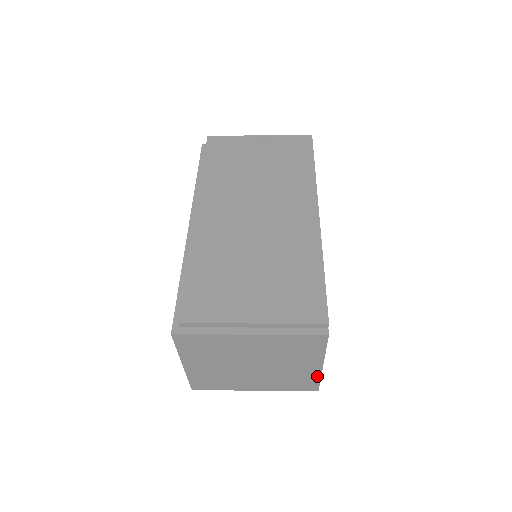
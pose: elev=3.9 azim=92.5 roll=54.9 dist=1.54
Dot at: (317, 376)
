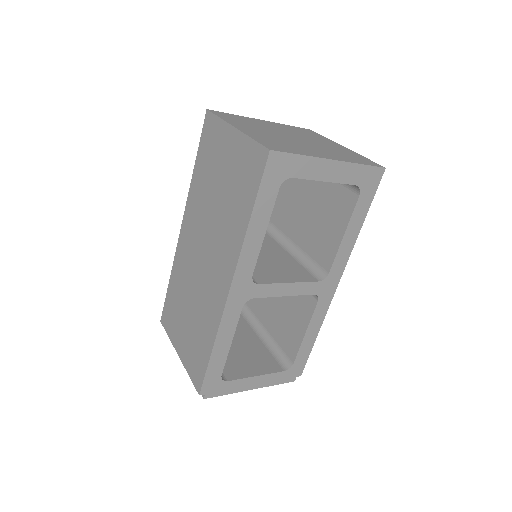
Dot at: (267, 384)
